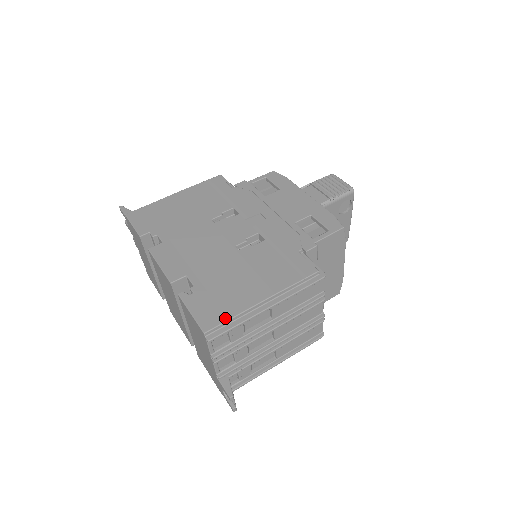
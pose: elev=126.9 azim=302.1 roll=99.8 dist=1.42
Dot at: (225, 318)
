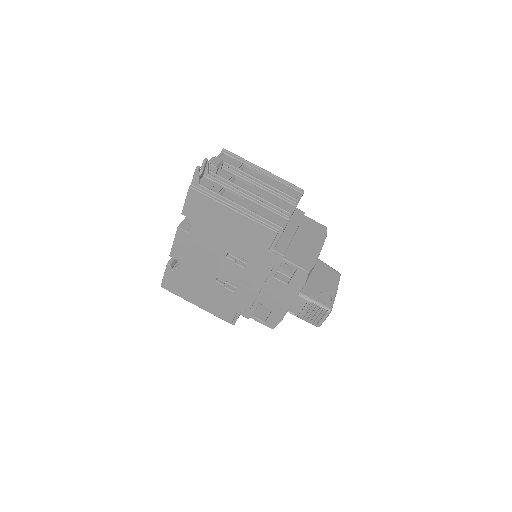
Dot at: (174, 292)
